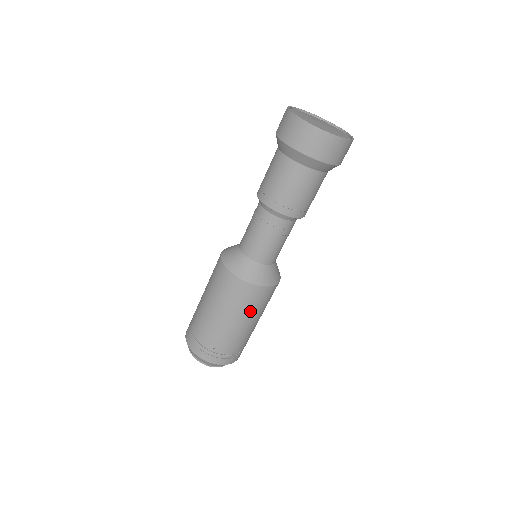
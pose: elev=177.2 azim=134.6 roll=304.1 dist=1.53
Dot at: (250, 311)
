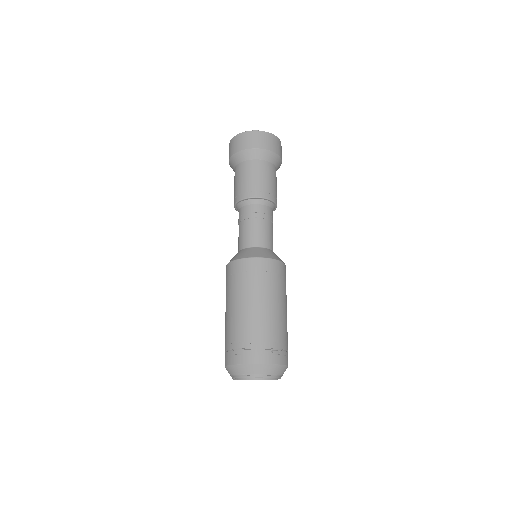
Dot at: (267, 288)
